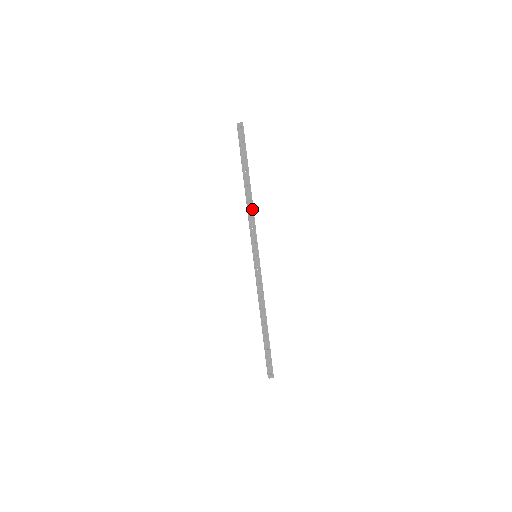
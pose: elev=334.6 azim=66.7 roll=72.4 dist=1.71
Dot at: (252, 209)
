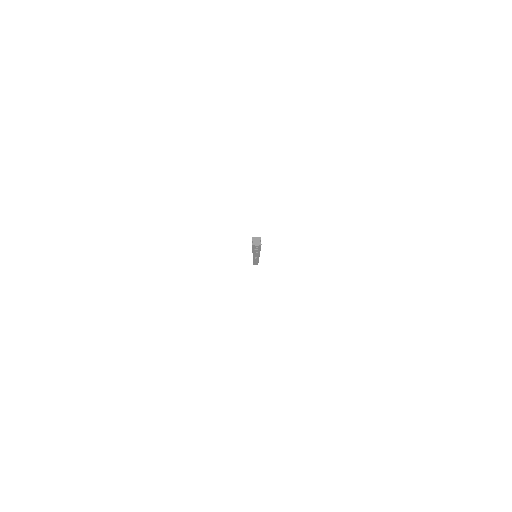
Dot at: (258, 254)
